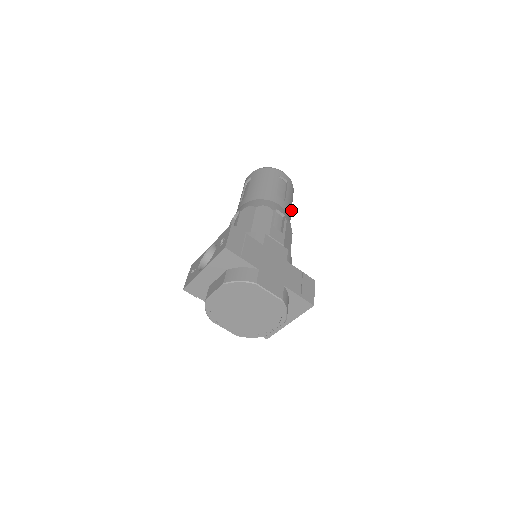
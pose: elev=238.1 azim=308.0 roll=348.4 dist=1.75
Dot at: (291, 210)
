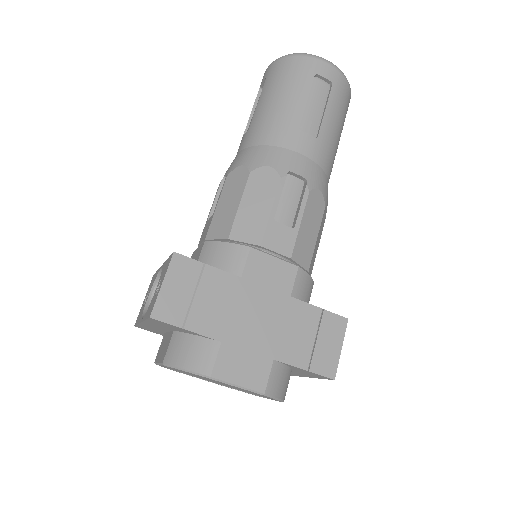
Dot at: (336, 143)
